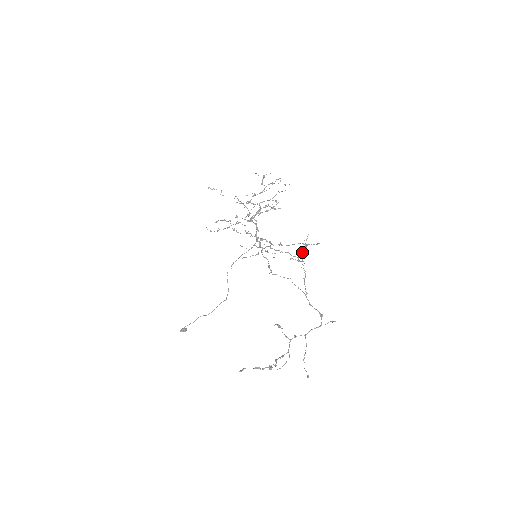
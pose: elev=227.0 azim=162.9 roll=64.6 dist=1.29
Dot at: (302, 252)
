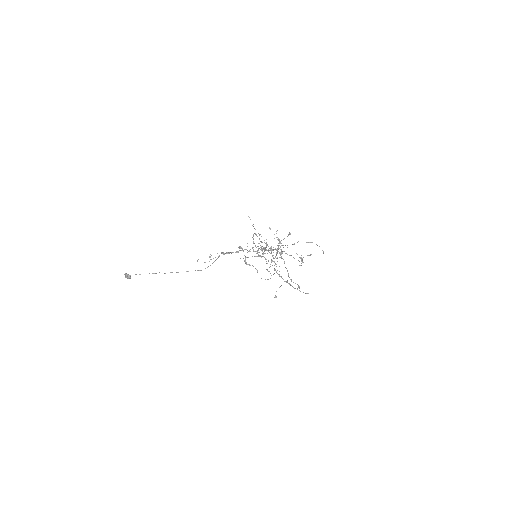
Dot at: occluded
